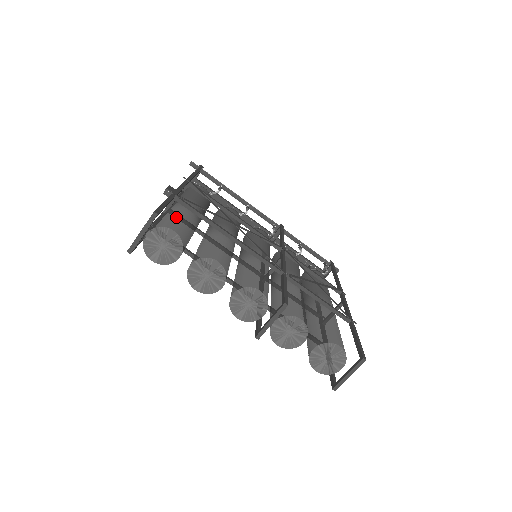
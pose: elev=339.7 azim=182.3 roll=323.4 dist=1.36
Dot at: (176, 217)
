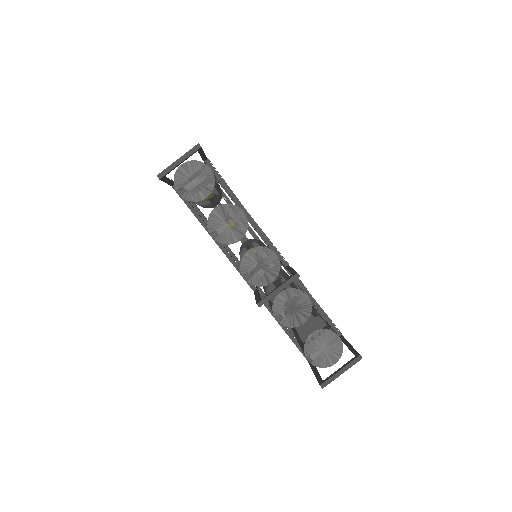
Dot at: occluded
